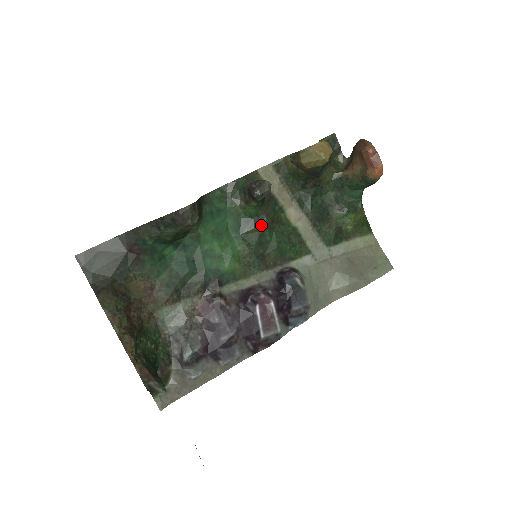
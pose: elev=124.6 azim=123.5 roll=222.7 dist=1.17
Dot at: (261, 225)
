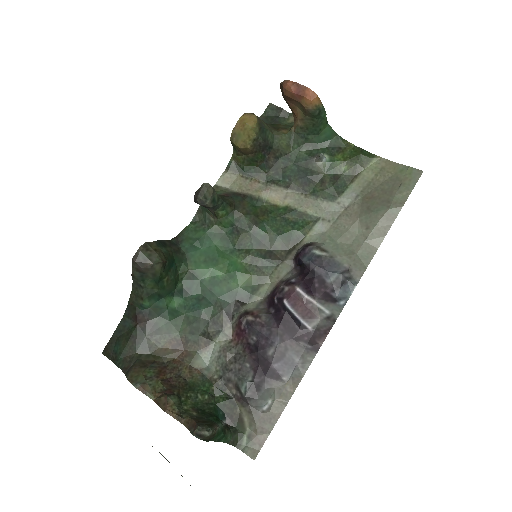
Dot at: (247, 226)
